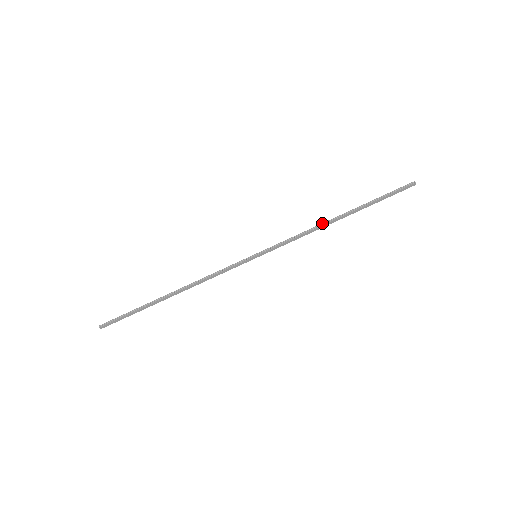
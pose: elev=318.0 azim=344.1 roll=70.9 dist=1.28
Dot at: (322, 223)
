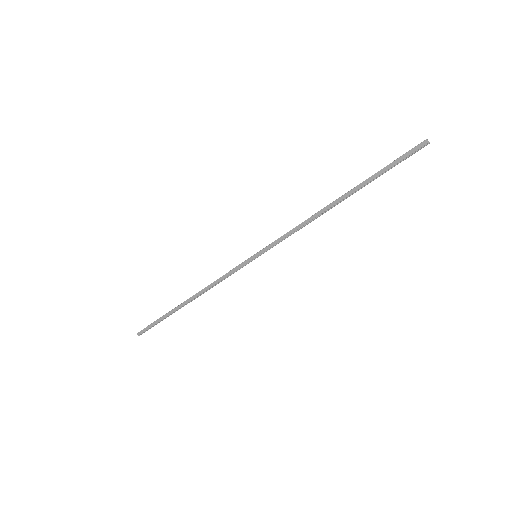
Dot at: (320, 211)
